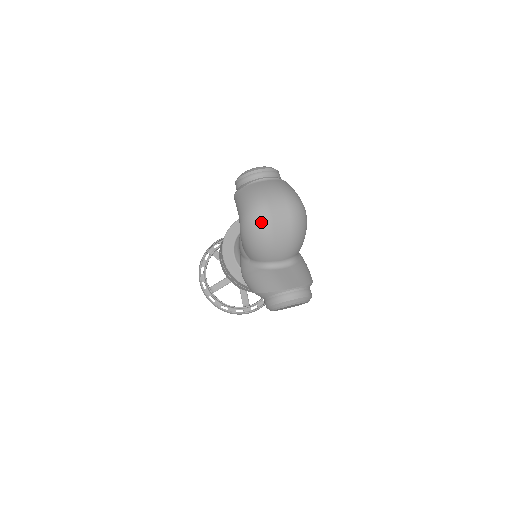
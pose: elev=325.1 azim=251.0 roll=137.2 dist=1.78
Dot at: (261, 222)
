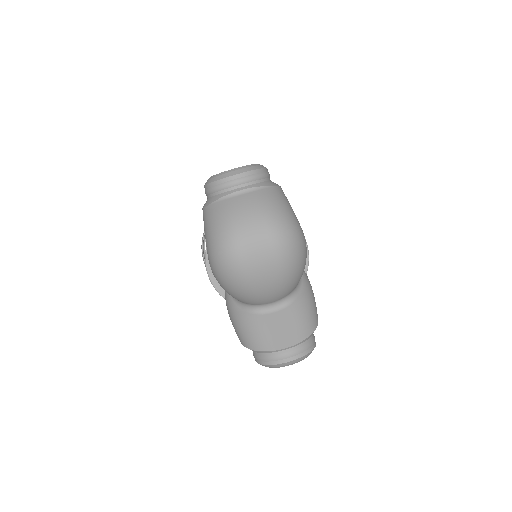
Dot at: (232, 268)
